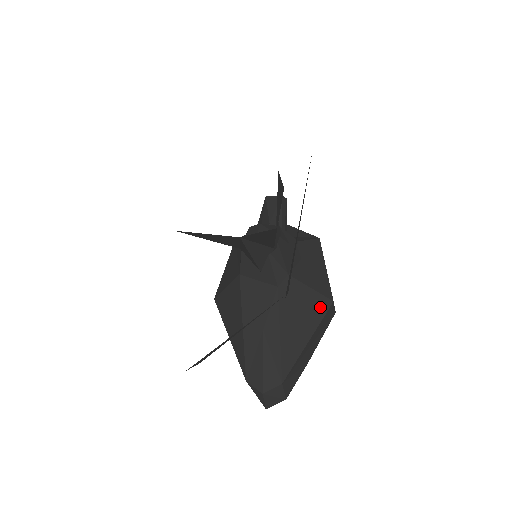
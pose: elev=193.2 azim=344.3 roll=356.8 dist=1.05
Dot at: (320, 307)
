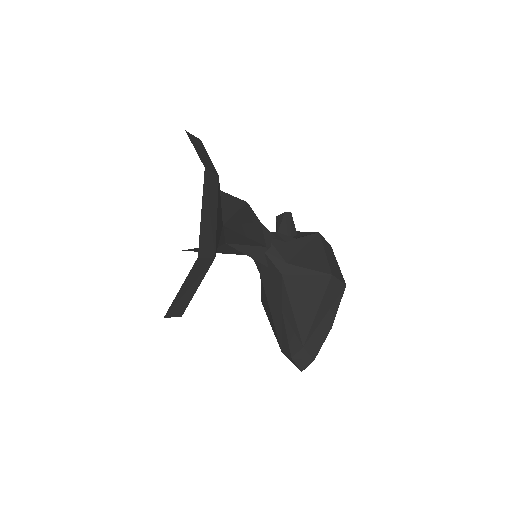
Dot at: (321, 282)
